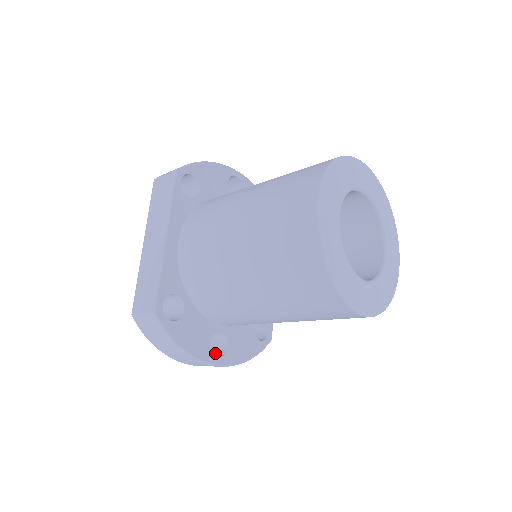
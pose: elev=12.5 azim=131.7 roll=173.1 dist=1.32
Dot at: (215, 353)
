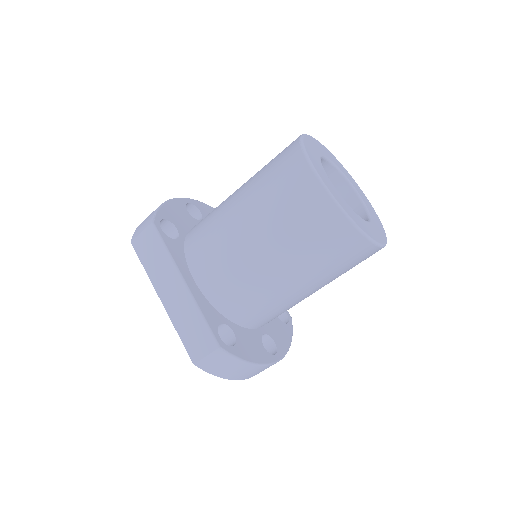
Dot at: occluded
